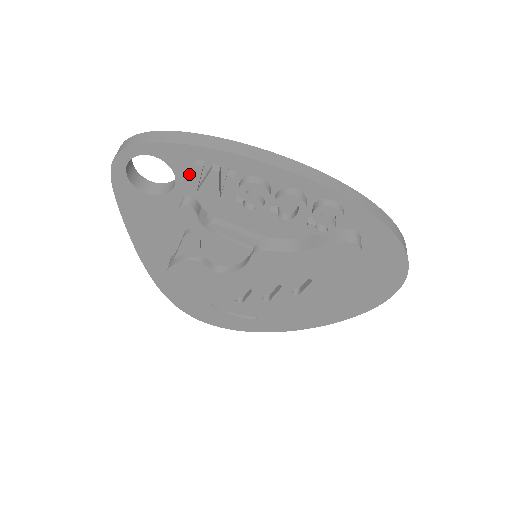
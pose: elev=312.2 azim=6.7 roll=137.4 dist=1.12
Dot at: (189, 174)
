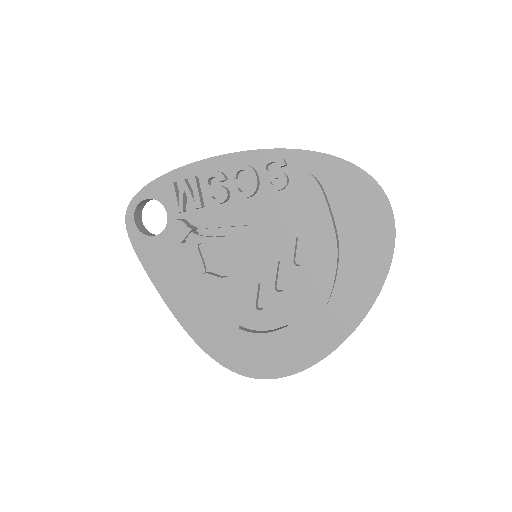
Dot at: occluded
